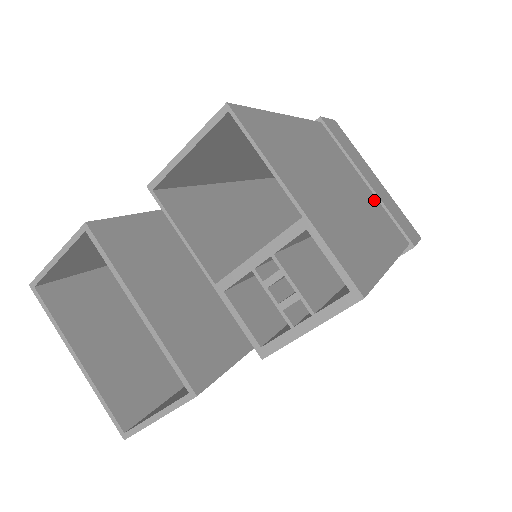
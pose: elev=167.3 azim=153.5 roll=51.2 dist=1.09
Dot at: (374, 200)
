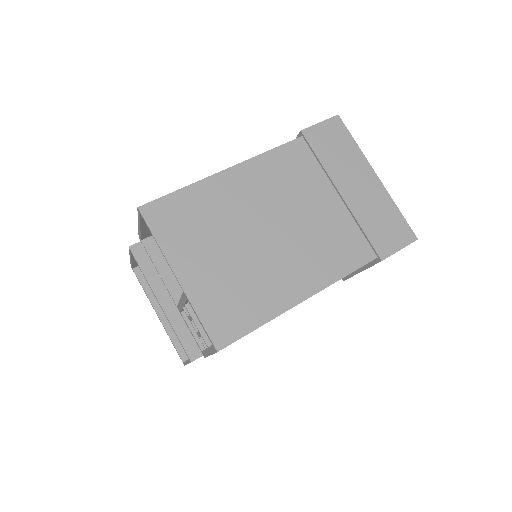
Dot at: (340, 217)
